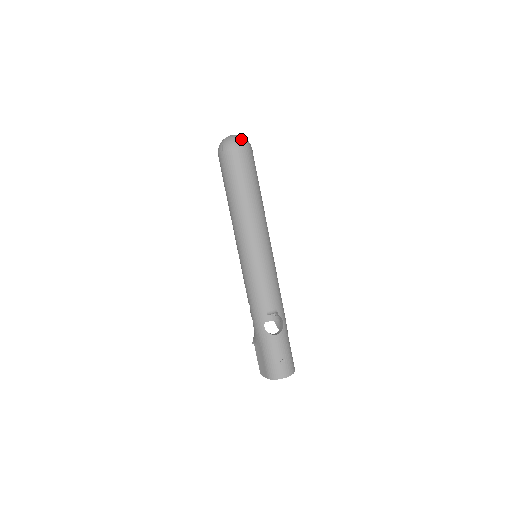
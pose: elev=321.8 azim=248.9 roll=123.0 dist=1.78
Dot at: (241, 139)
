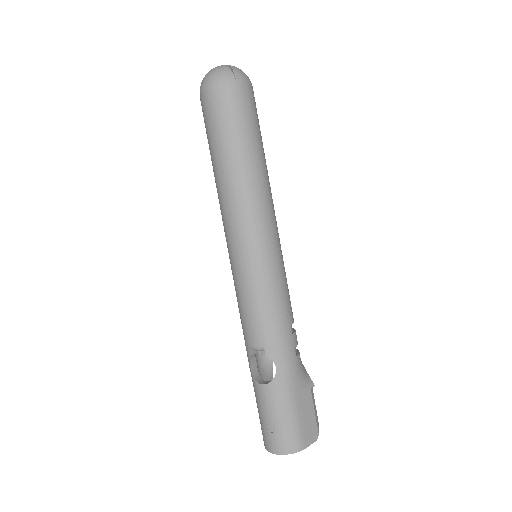
Dot at: (216, 72)
